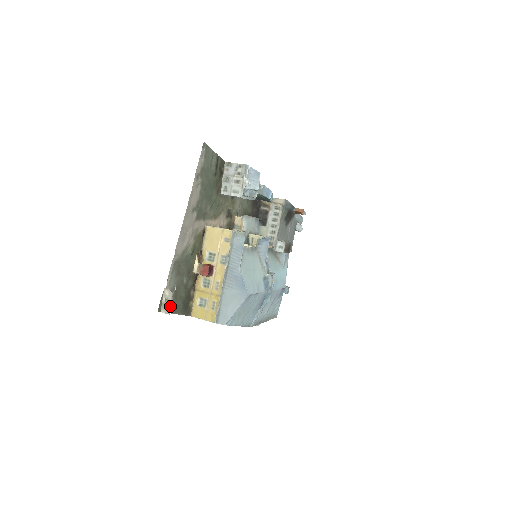
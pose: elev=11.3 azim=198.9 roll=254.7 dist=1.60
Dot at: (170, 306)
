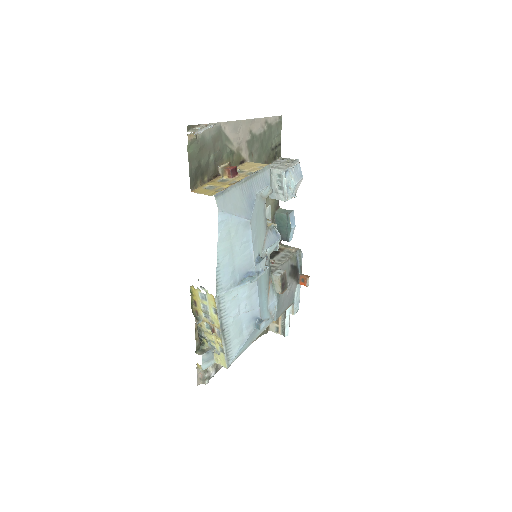
Dot at: (200, 128)
